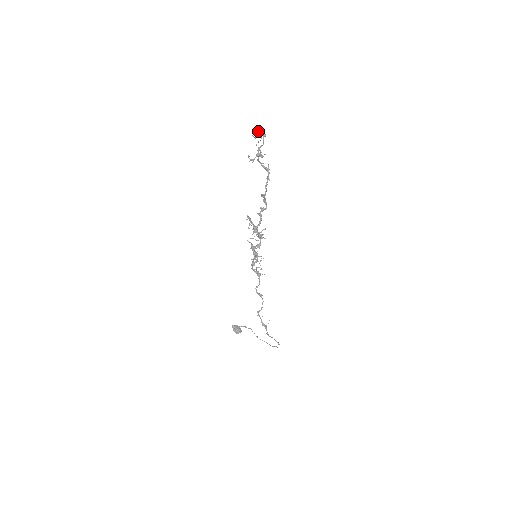
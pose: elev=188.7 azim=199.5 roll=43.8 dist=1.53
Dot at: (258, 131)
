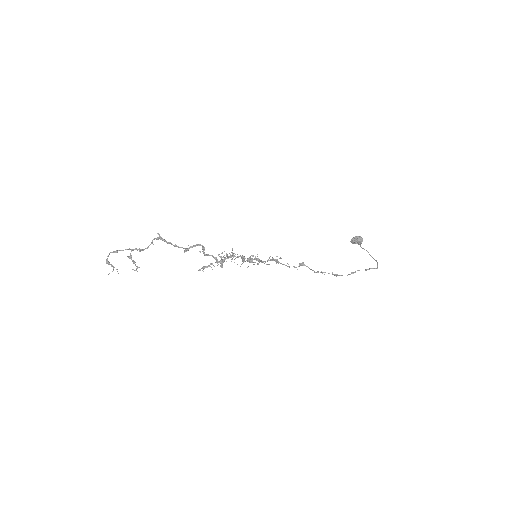
Dot at: occluded
